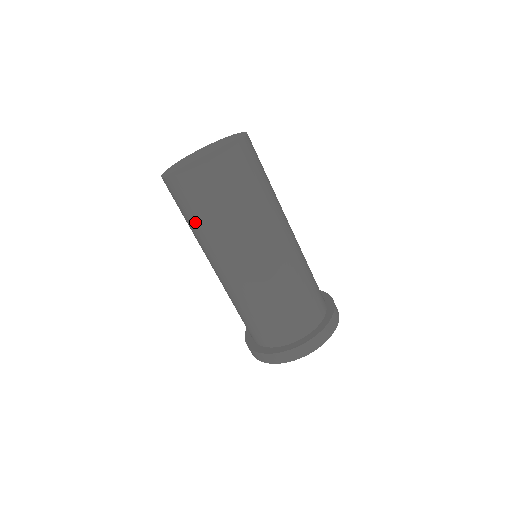
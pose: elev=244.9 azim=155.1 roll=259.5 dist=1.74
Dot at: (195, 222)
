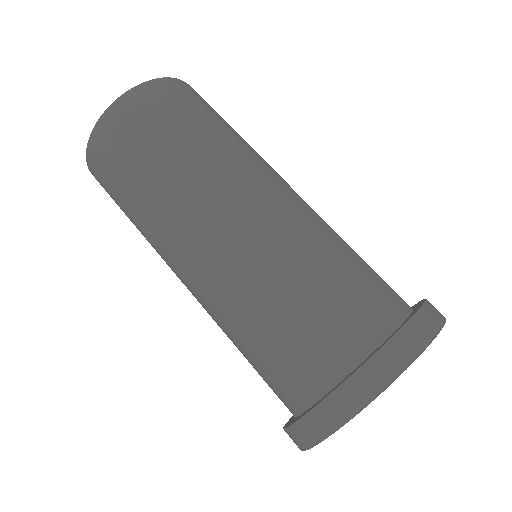
Dot at: (159, 156)
